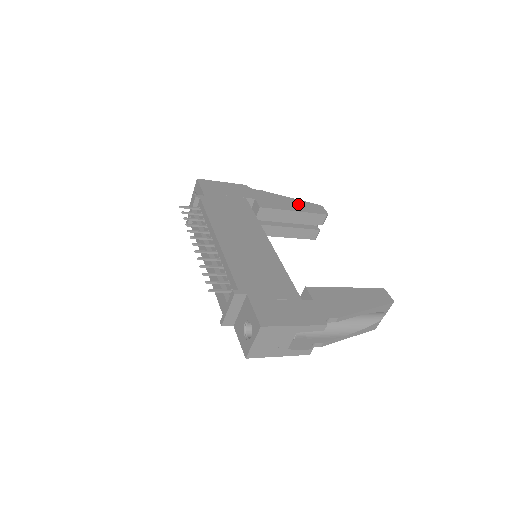
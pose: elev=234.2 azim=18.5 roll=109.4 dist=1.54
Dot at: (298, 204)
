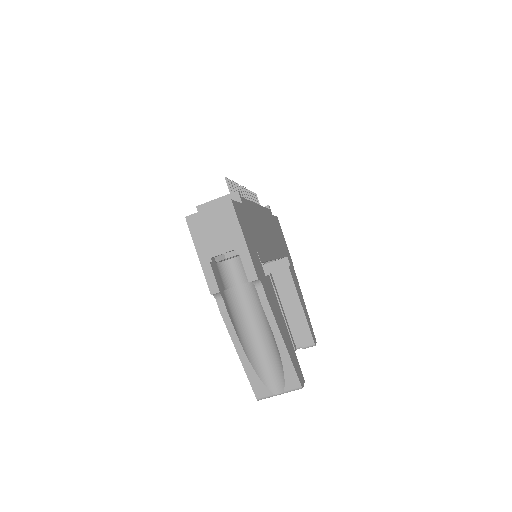
Dot at: occluded
